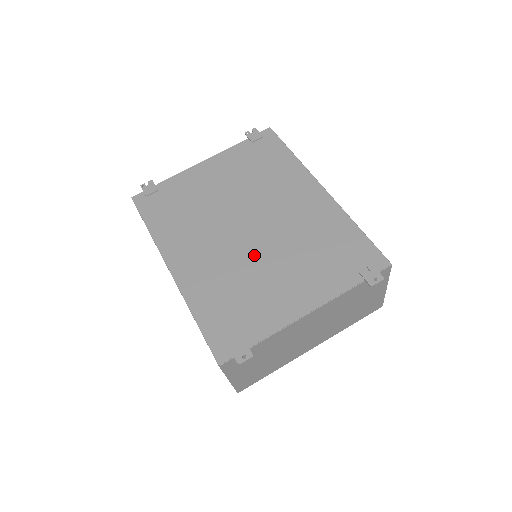
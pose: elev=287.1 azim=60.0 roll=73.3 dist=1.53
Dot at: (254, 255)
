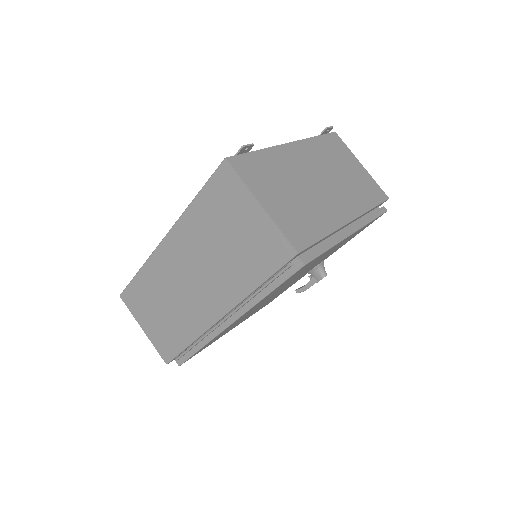
Dot at: occluded
